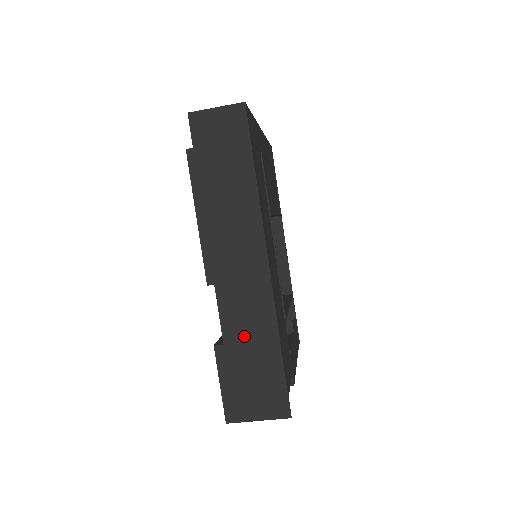
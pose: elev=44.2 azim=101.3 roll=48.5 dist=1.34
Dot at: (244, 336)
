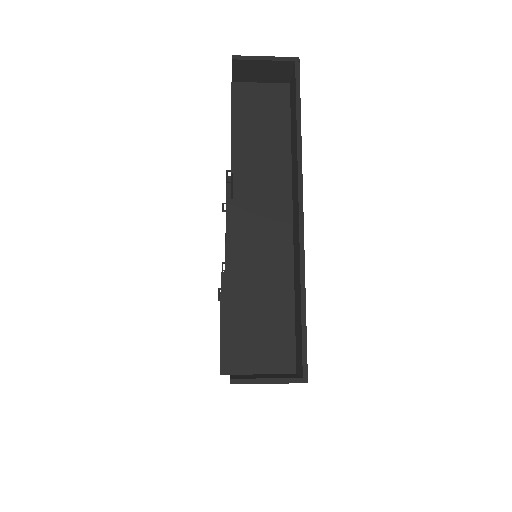
Dot at: occluded
